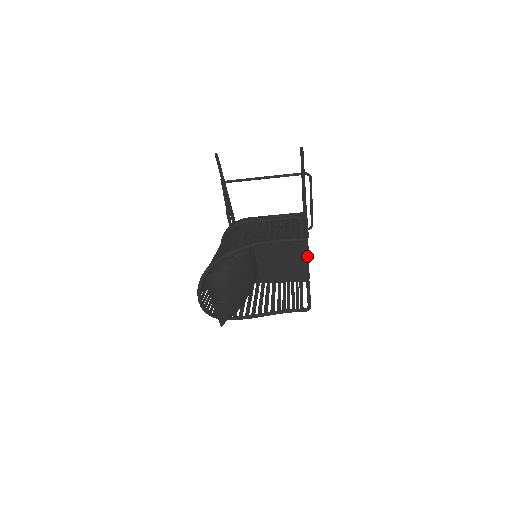
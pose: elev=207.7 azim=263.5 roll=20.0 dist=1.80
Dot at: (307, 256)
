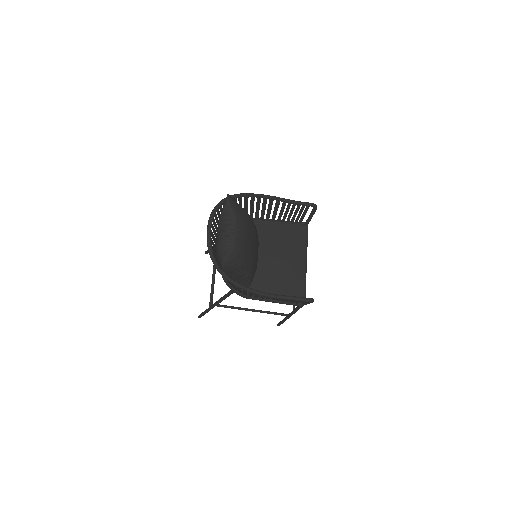
Dot at: (306, 266)
